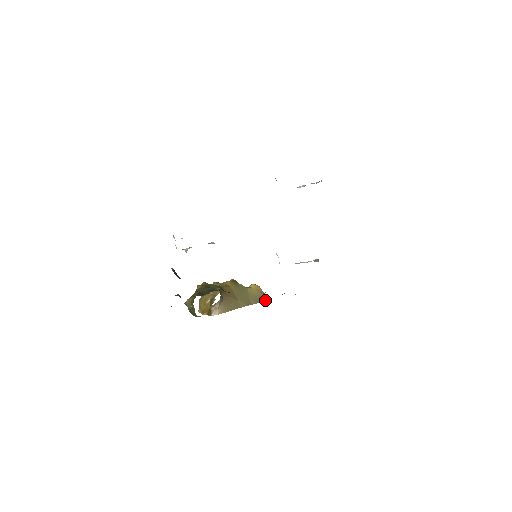
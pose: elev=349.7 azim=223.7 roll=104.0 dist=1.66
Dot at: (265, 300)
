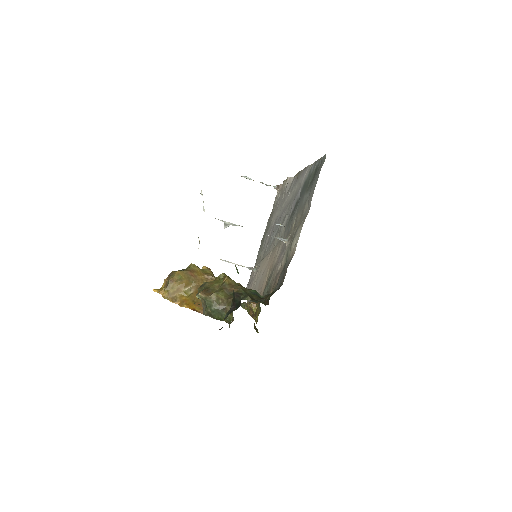
Dot at: occluded
